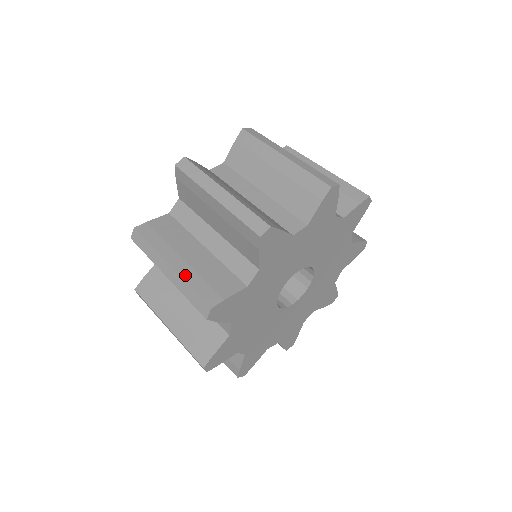
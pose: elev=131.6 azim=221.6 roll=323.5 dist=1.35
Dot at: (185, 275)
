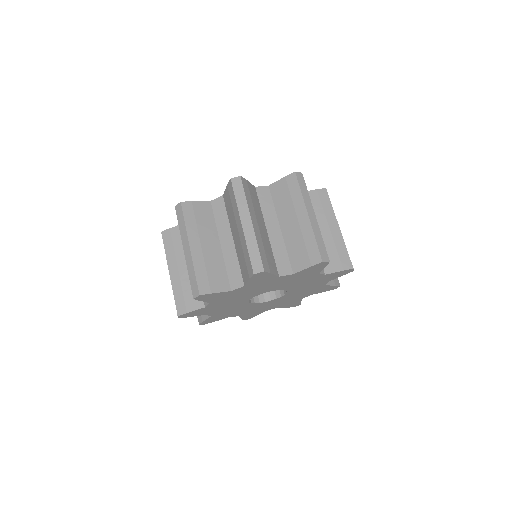
Dot at: (257, 237)
